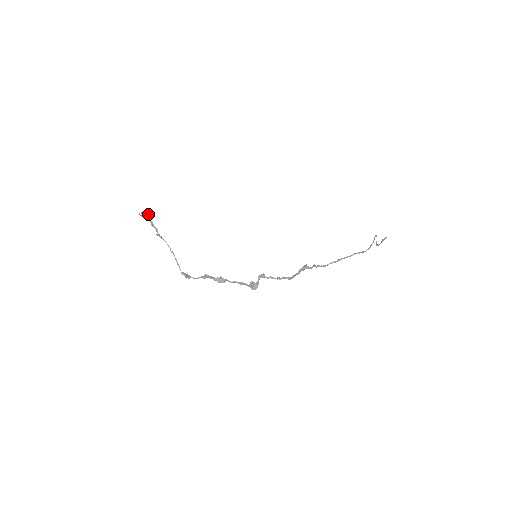
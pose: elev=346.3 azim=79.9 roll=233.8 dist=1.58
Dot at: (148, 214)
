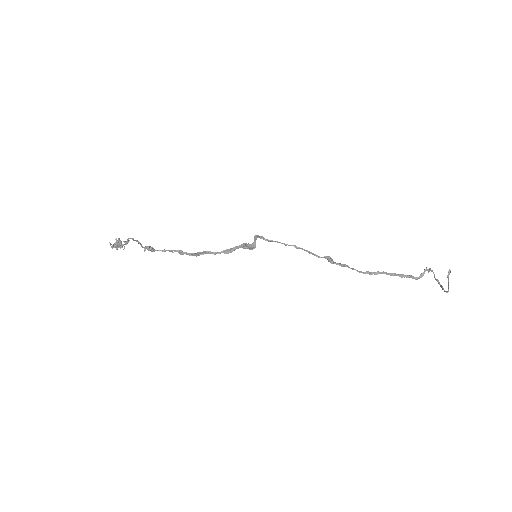
Dot at: (121, 242)
